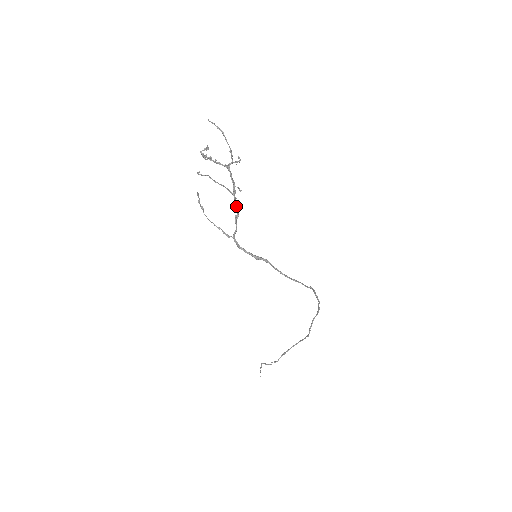
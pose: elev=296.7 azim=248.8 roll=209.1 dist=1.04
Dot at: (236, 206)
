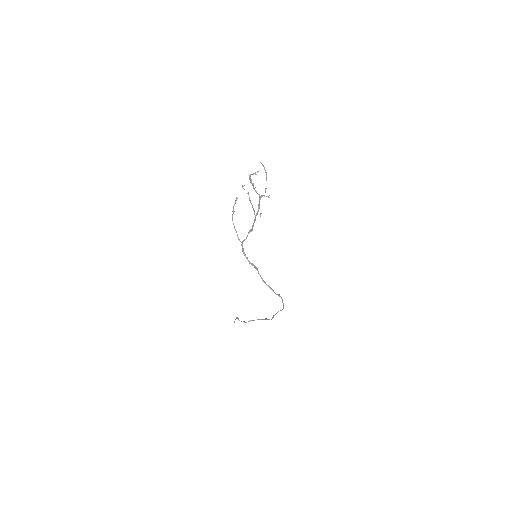
Dot at: (253, 224)
